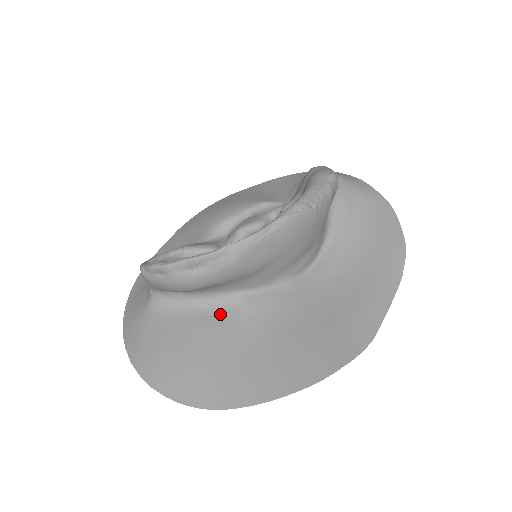
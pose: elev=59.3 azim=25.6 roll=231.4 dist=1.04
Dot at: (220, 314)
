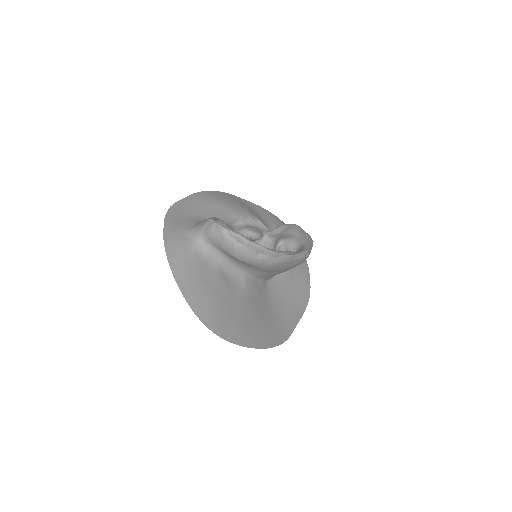
Dot at: (232, 280)
